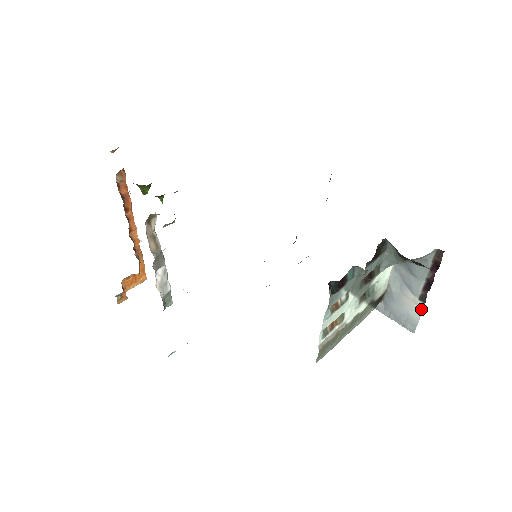
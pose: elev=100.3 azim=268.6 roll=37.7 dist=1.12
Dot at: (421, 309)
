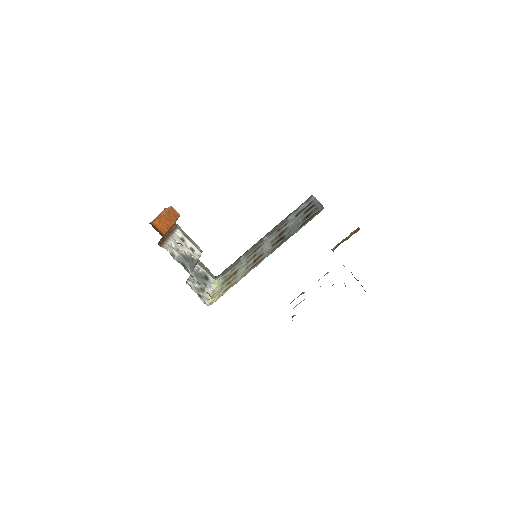
Dot at: occluded
